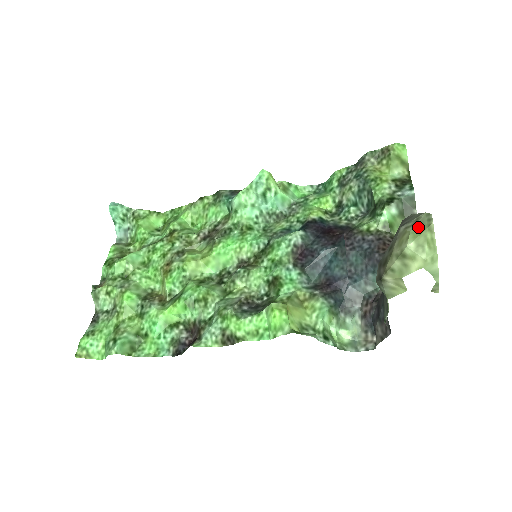
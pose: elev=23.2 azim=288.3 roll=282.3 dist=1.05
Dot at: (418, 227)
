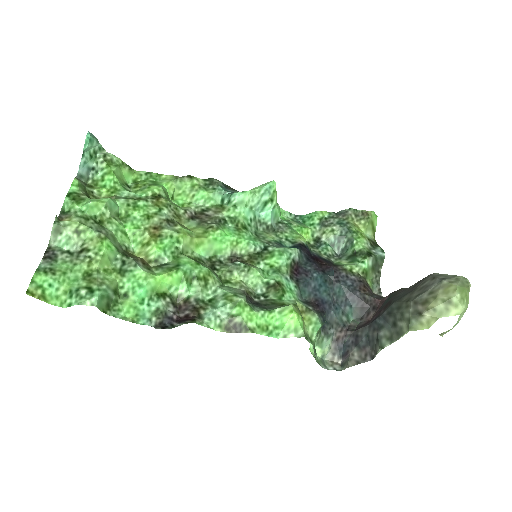
Dot at: (461, 285)
